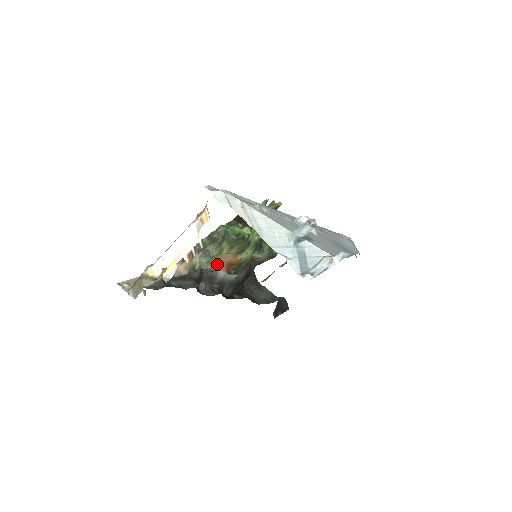
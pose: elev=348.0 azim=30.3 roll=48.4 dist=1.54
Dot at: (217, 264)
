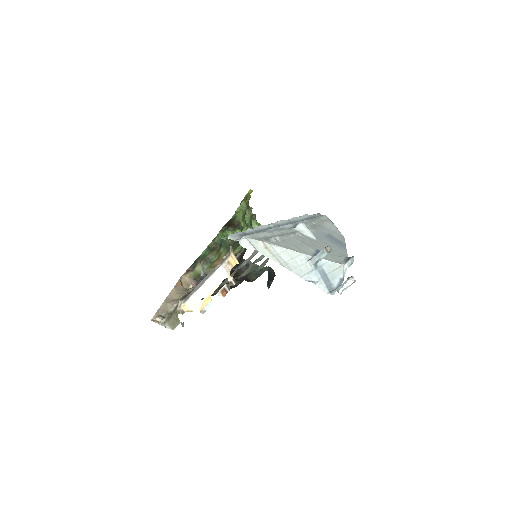
Dot at: occluded
